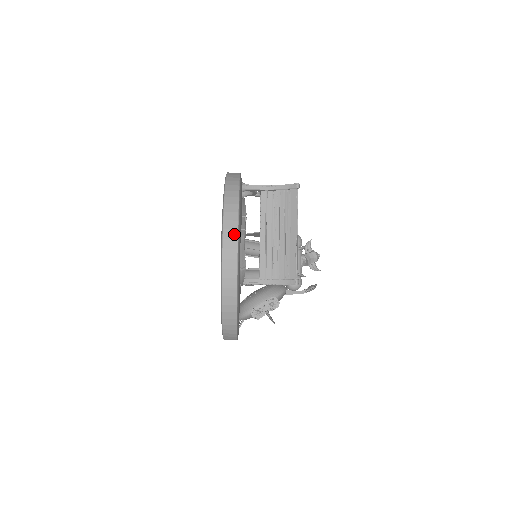
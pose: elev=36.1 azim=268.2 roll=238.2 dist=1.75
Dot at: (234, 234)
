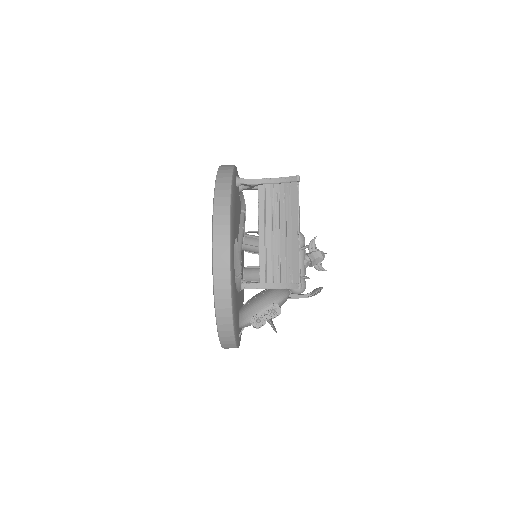
Dot at: (225, 240)
